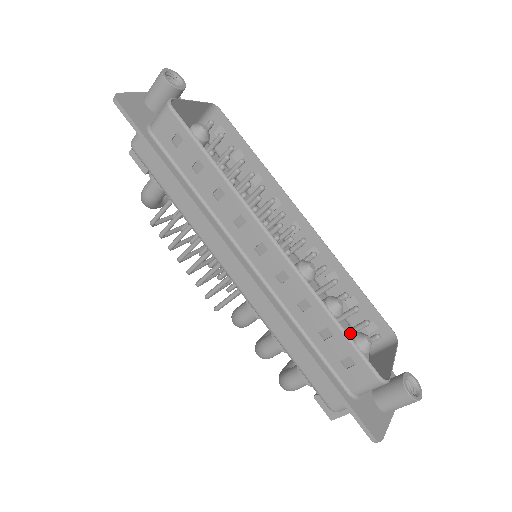
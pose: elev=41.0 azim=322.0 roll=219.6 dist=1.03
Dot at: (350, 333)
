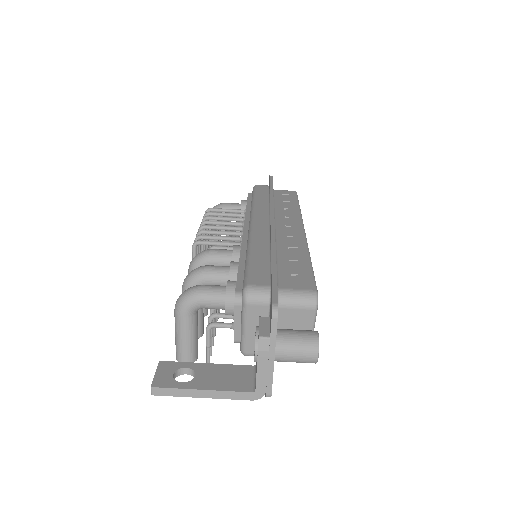
Dot at: occluded
